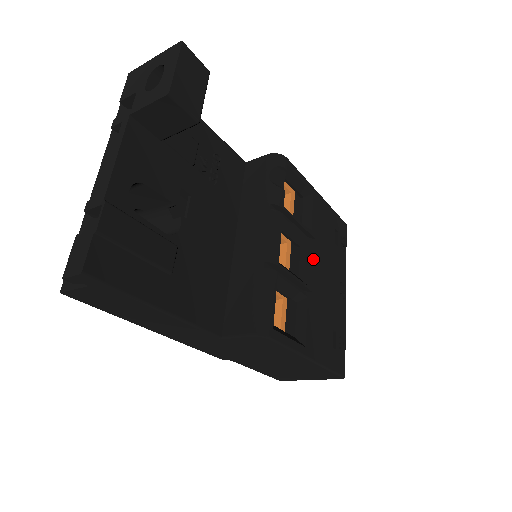
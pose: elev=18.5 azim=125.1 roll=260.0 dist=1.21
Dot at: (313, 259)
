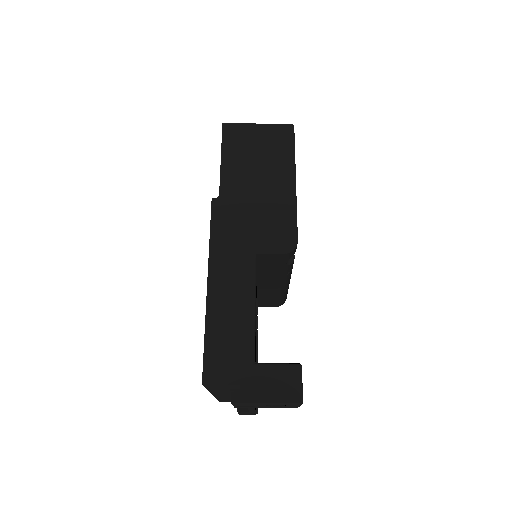
Dot at: occluded
